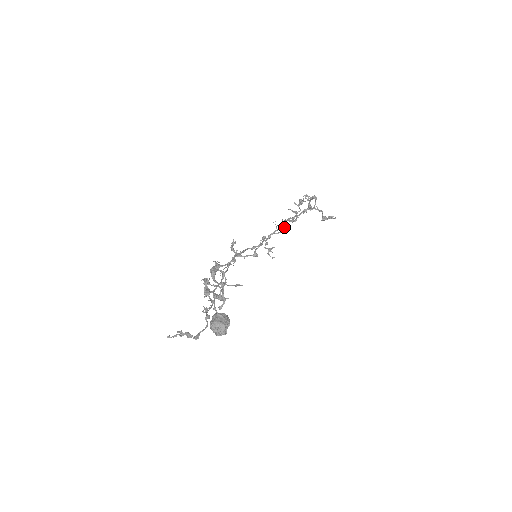
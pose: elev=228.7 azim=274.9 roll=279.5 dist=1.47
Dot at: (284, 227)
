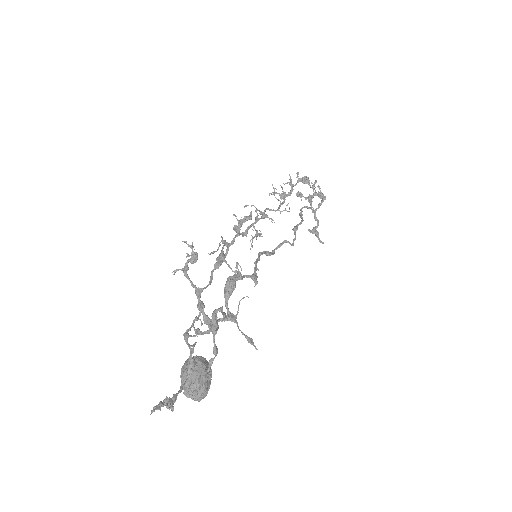
Dot at: (295, 231)
